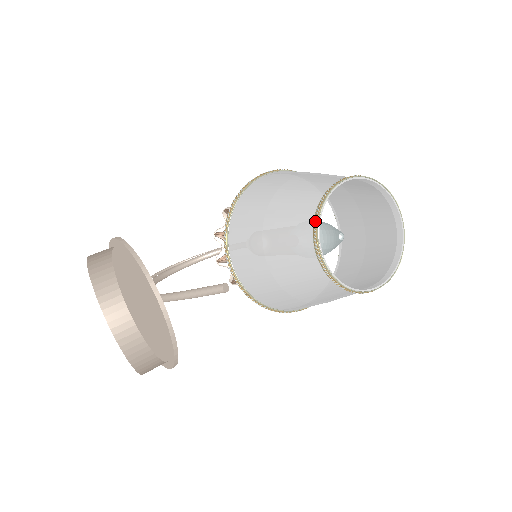
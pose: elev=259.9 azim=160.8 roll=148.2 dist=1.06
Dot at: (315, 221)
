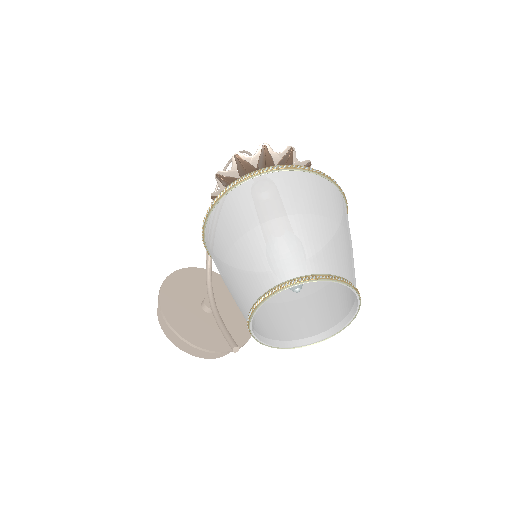
Dot at: occluded
